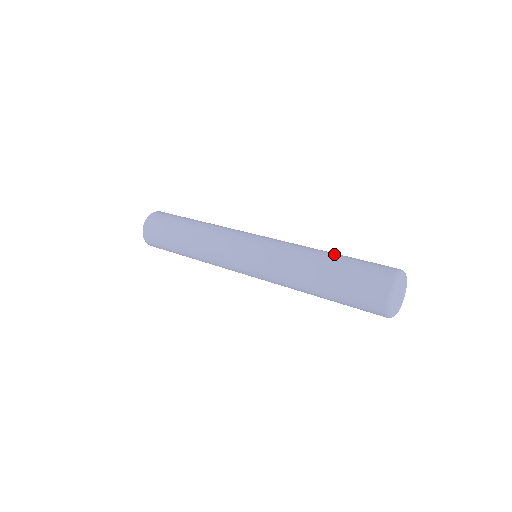
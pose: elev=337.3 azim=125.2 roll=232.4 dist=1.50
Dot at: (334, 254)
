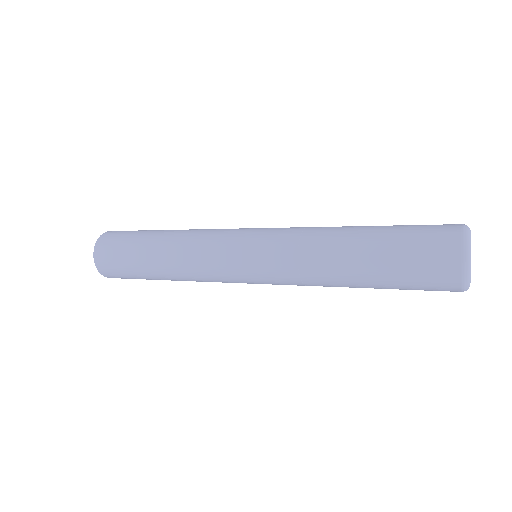
Dot at: (363, 233)
